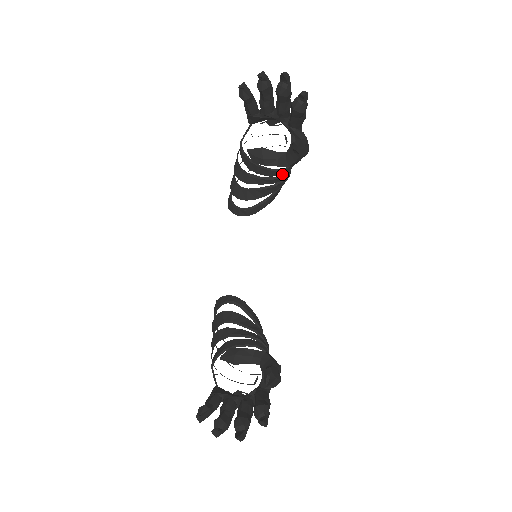
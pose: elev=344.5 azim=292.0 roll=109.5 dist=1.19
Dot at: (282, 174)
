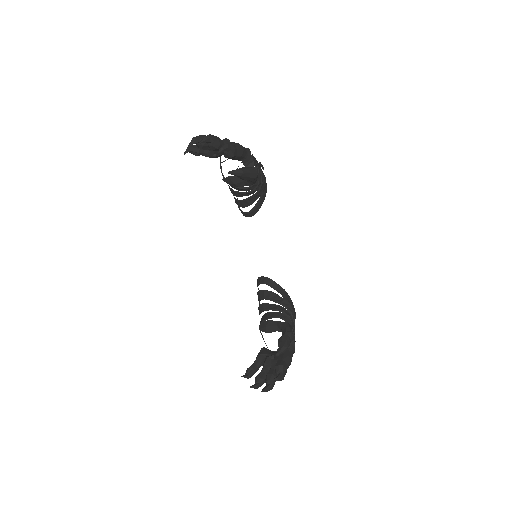
Dot at: (254, 188)
